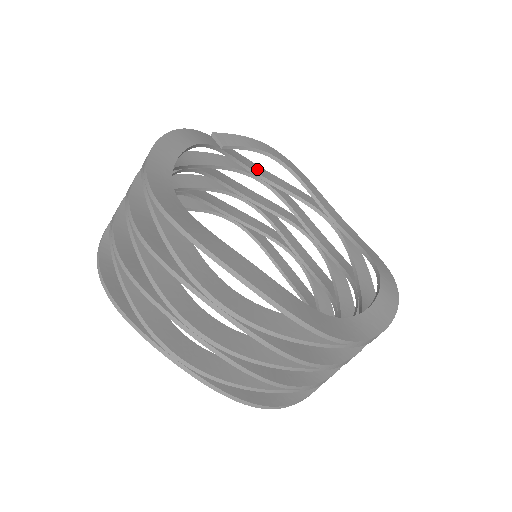
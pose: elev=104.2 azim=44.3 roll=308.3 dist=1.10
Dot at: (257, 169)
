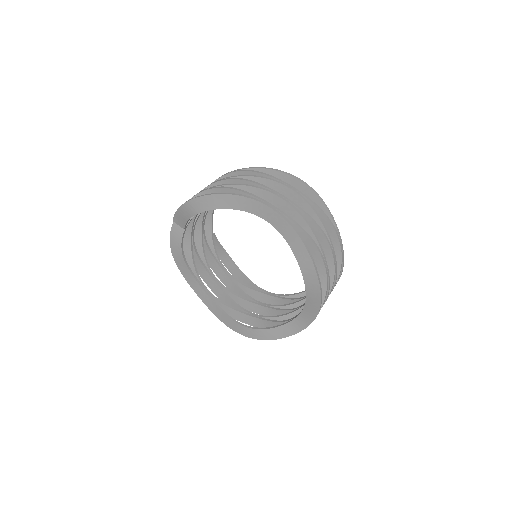
Dot at: occluded
